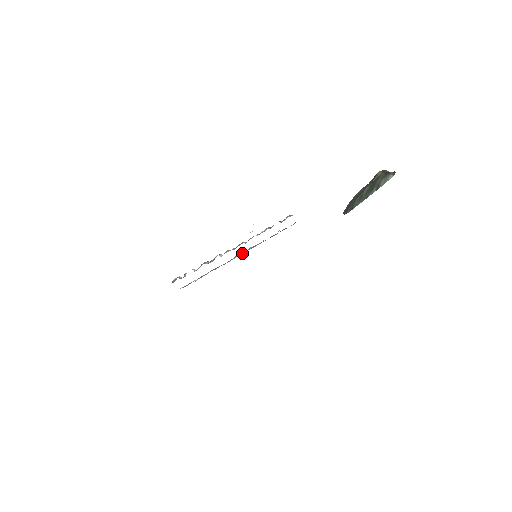
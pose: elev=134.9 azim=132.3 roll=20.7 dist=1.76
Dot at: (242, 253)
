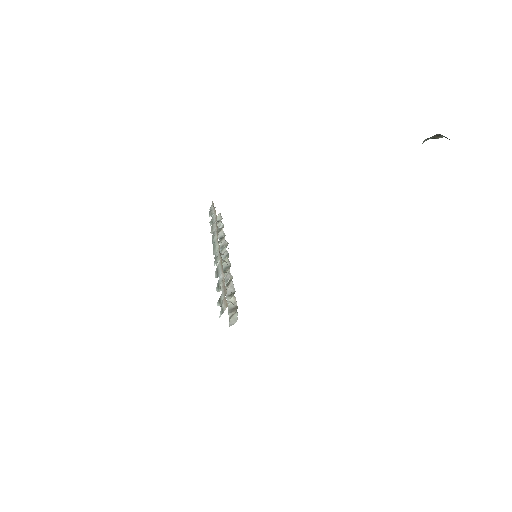
Dot at: (225, 257)
